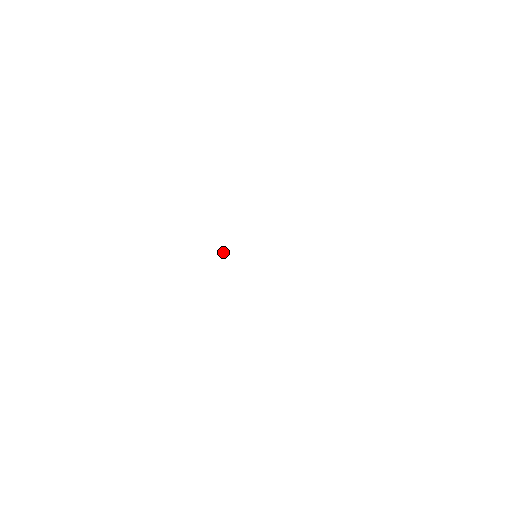
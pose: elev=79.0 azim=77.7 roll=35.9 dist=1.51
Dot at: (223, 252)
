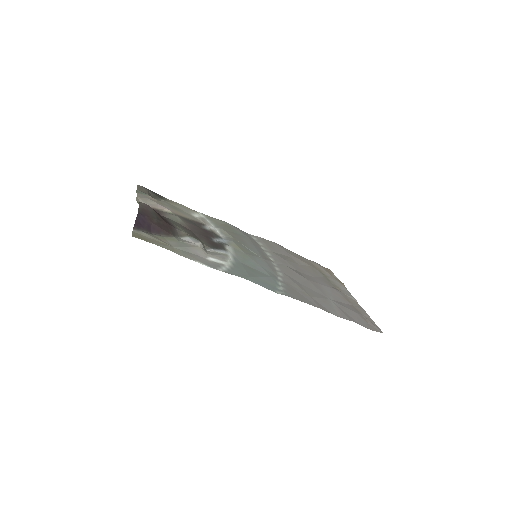
Dot at: (226, 243)
